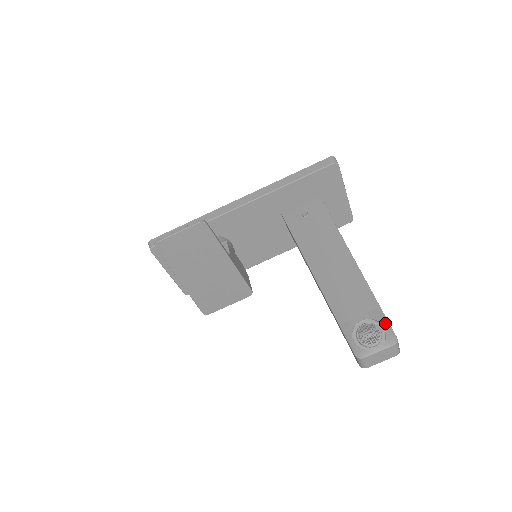
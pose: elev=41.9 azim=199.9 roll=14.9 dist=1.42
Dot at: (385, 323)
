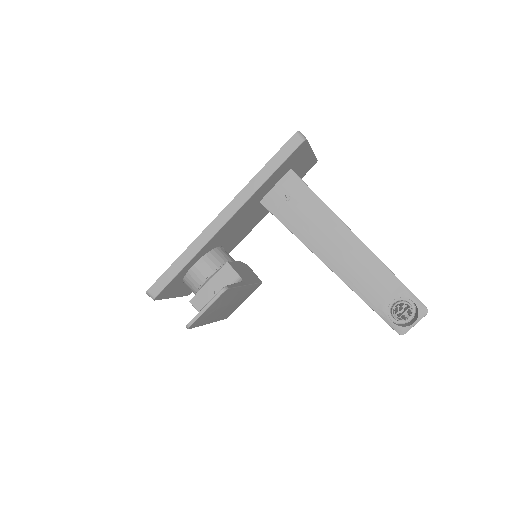
Dot at: (413, 298)
